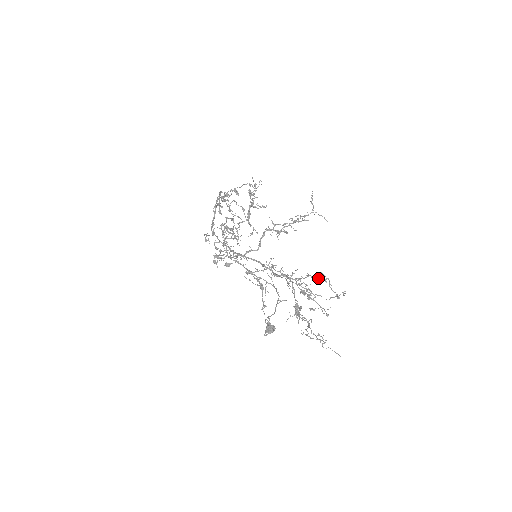
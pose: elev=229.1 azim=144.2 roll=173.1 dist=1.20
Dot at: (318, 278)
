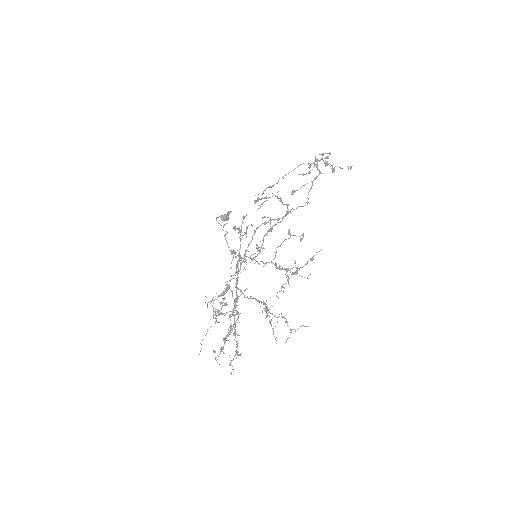
Dot at: occluded
